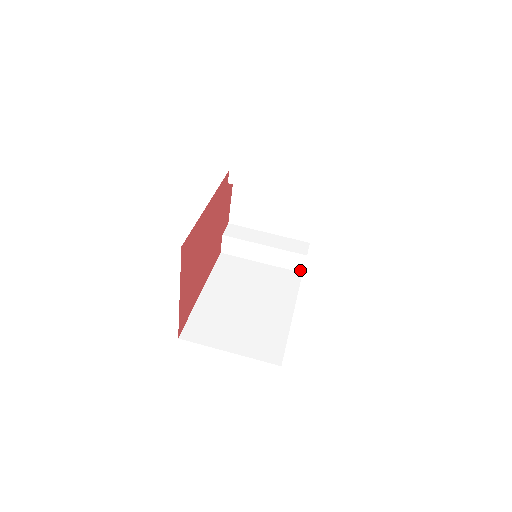
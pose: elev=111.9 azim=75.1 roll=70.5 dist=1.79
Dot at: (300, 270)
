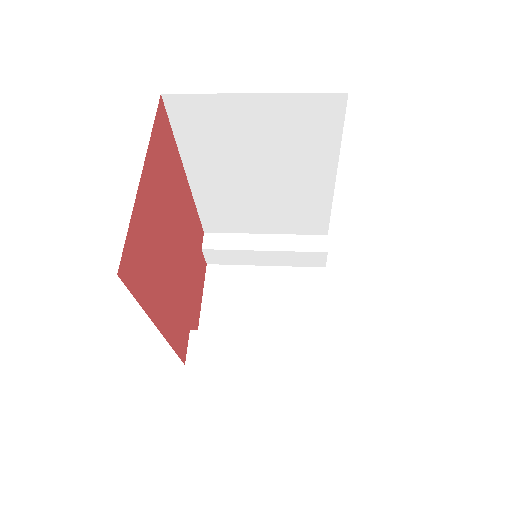
Dot at: (324, 367)
